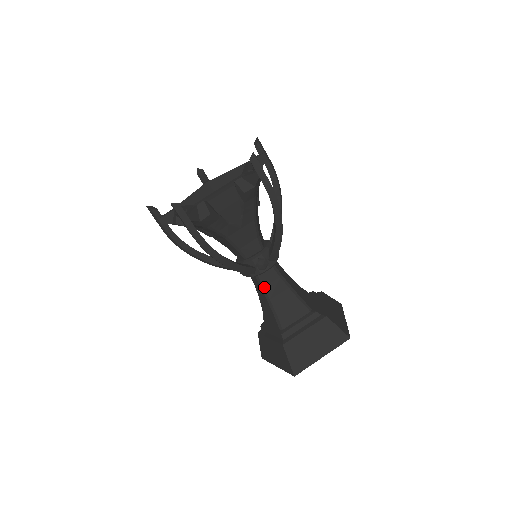
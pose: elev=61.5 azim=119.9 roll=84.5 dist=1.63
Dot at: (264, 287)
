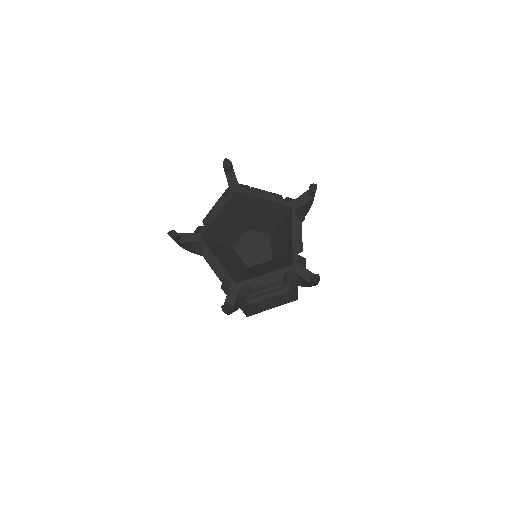
Dot at: occluded
